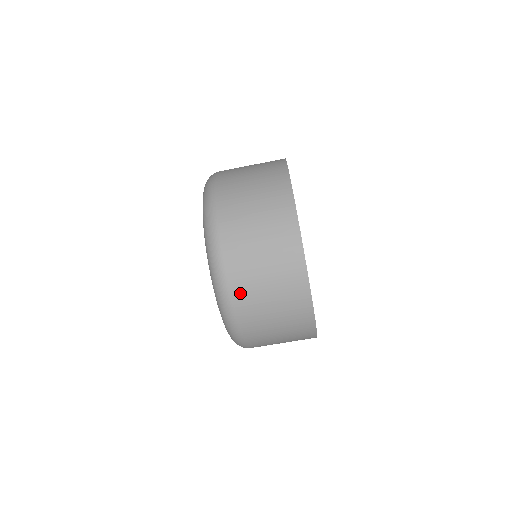
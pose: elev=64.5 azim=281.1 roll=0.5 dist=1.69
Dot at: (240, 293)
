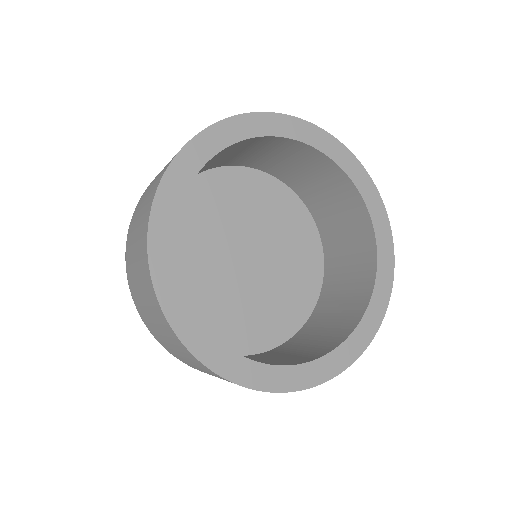
Dot at: occluded
